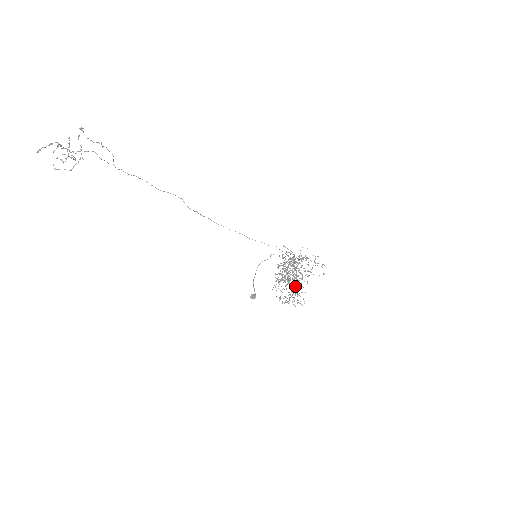
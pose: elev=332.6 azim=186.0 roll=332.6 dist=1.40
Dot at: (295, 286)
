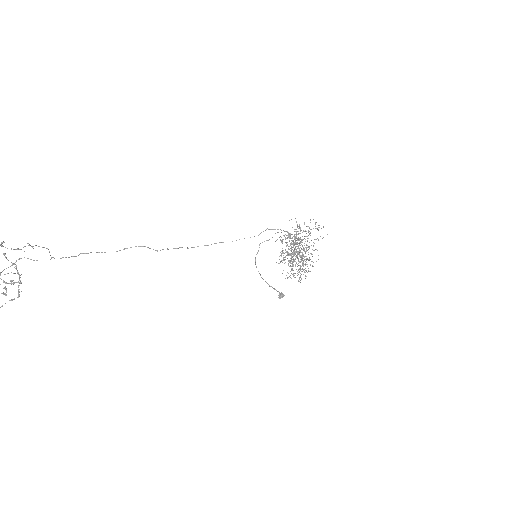
Dot at: (300, 259)
